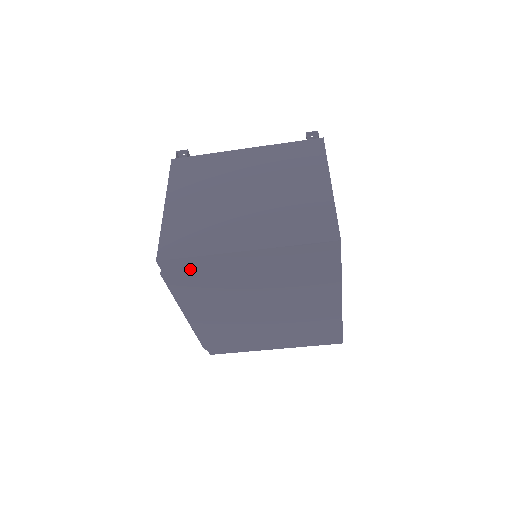
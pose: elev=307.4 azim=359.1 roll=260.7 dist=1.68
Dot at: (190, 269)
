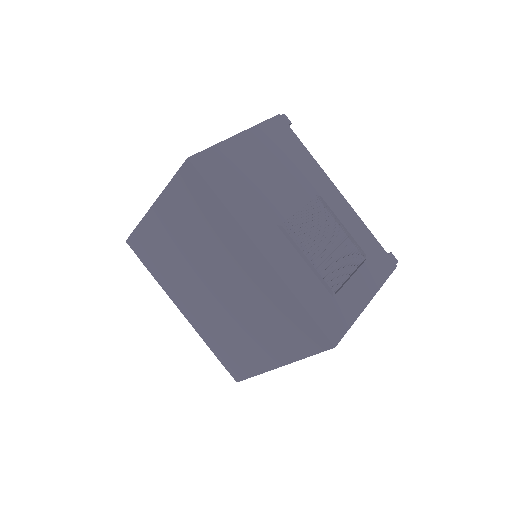
Dot at: (144, 244)
